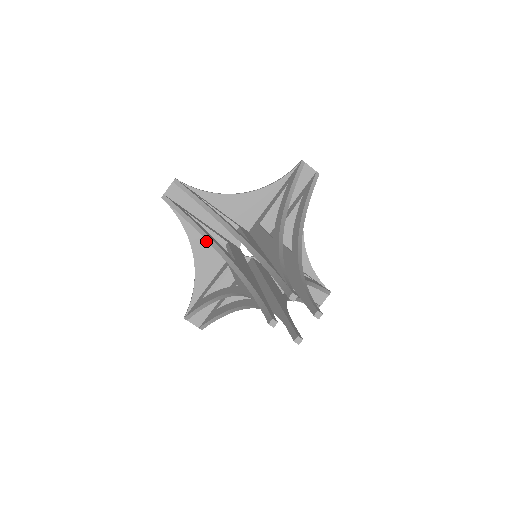
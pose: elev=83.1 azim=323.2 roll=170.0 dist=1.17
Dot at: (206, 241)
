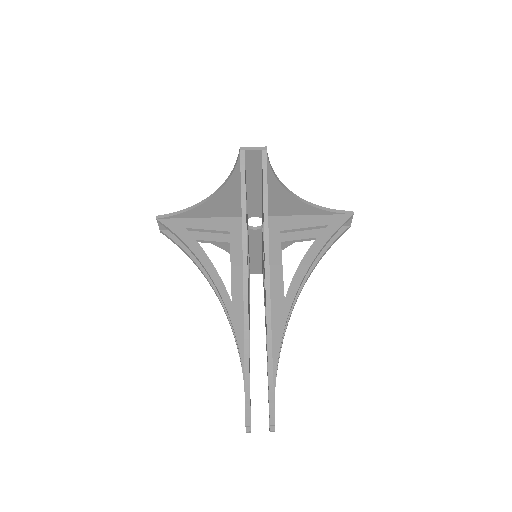
Dot at: (233, 198)
